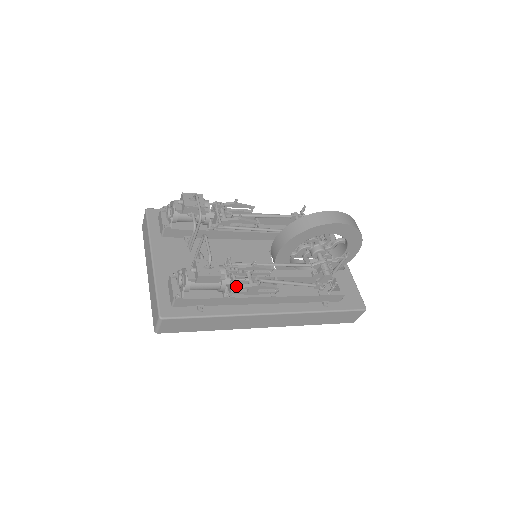
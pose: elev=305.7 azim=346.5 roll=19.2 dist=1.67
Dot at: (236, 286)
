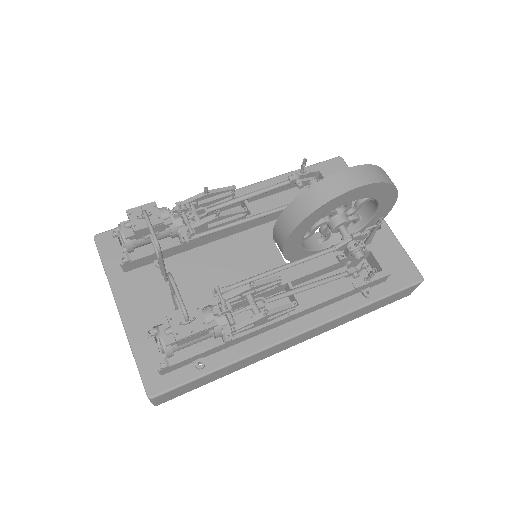
Dot at: (235, 327)
